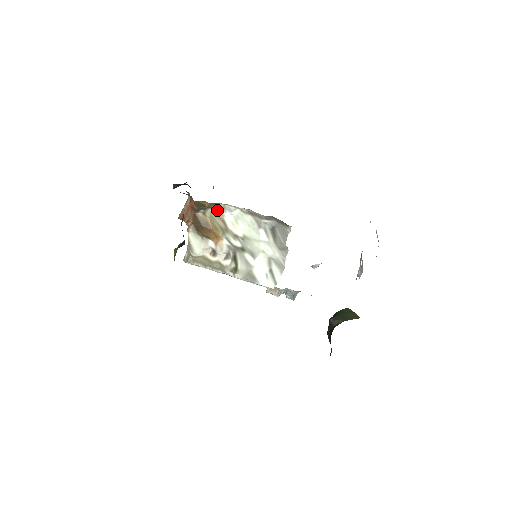
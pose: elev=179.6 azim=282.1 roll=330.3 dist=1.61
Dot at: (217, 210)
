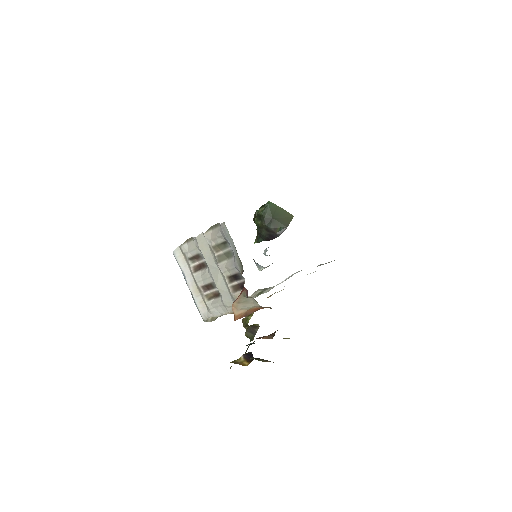
Dot at: occluded
